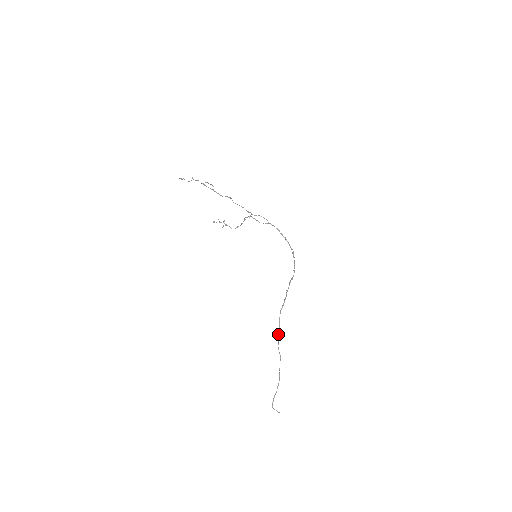
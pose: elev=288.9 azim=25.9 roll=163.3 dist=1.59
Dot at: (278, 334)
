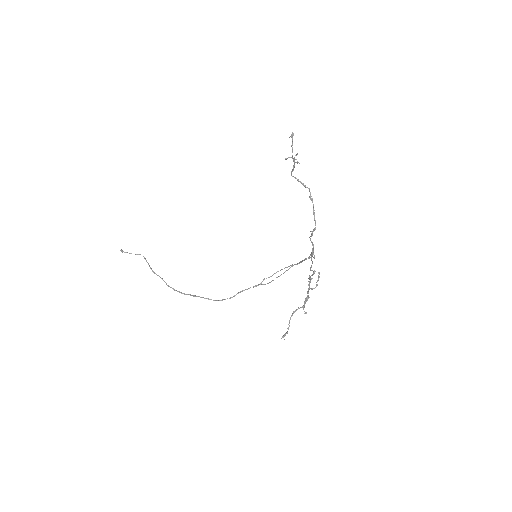
Dot at: occluded
